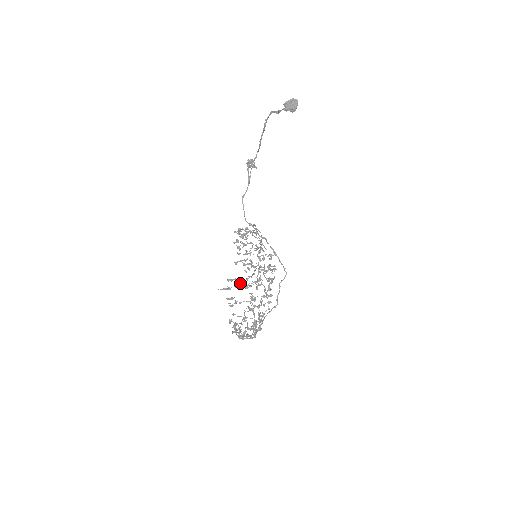
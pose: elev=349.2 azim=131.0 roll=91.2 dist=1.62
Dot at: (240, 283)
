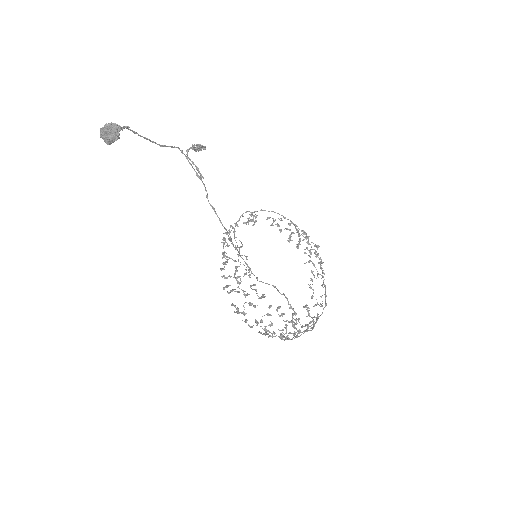
Dot at: (237, 311)
